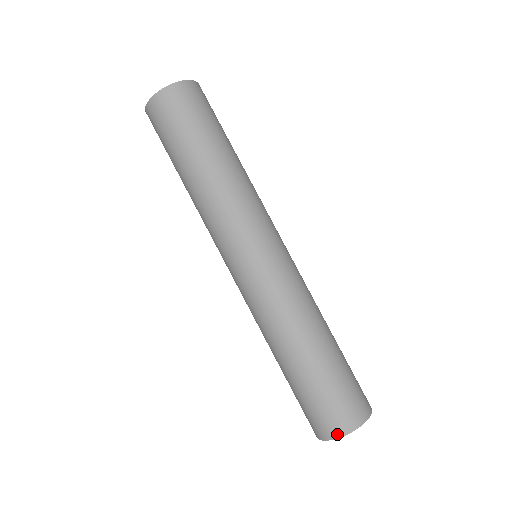
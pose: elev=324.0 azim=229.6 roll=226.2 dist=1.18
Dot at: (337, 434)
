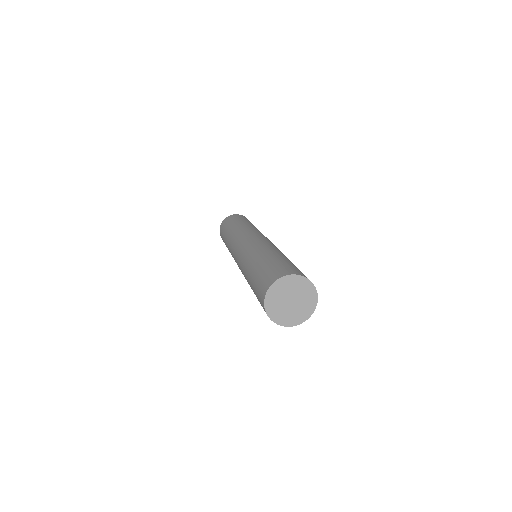
Dot at: (271, 283)
